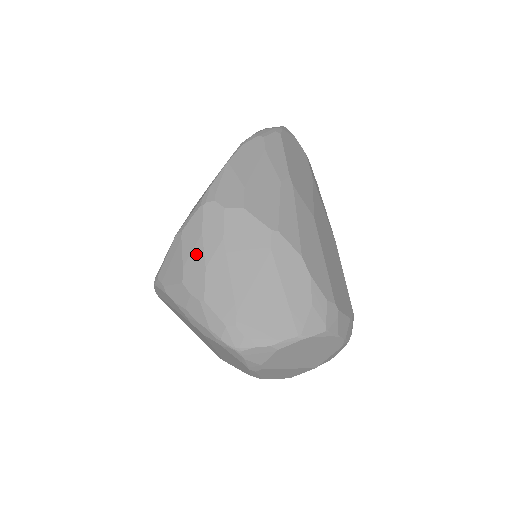
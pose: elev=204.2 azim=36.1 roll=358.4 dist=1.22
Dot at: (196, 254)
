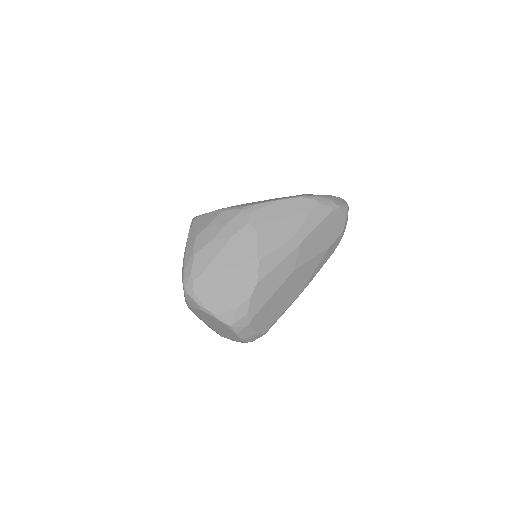
Dot at: (215, 229)
